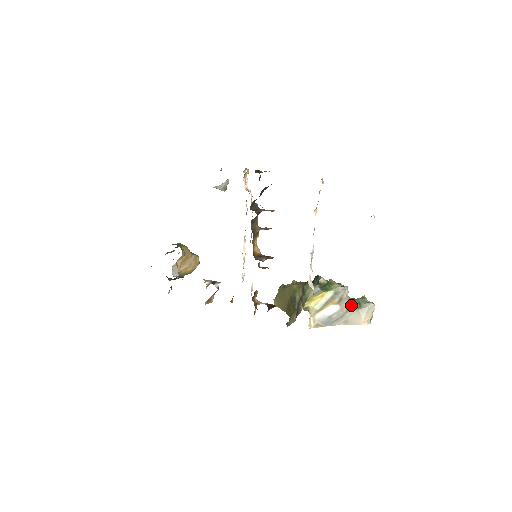
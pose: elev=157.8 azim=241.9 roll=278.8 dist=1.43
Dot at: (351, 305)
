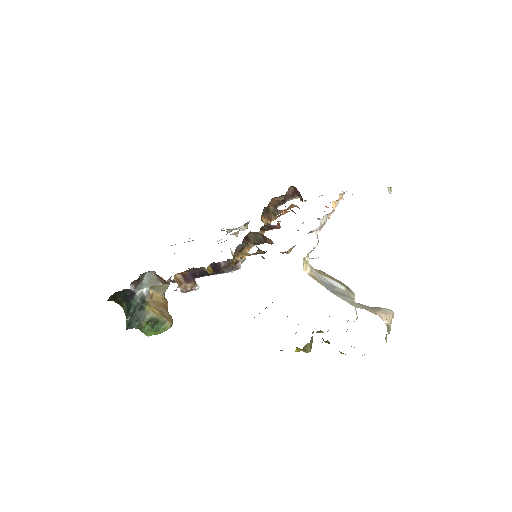
Dot at: occluded
